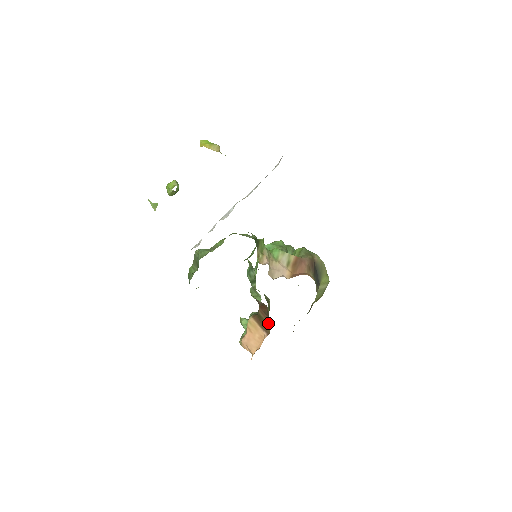
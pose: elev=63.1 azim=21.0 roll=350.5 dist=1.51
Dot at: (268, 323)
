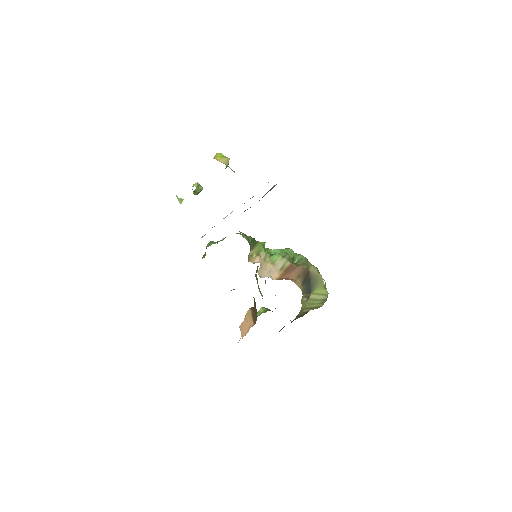
Dot at: (256, 315)
